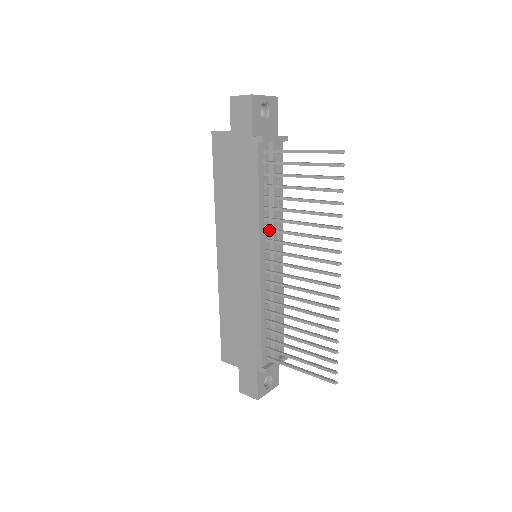
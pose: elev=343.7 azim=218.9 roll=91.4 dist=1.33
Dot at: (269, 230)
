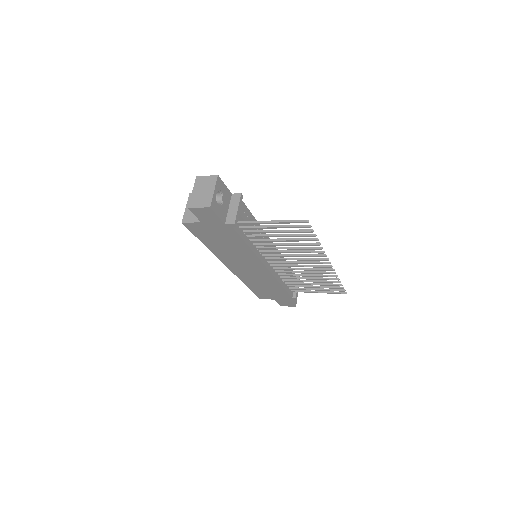
Dot at: occluded
